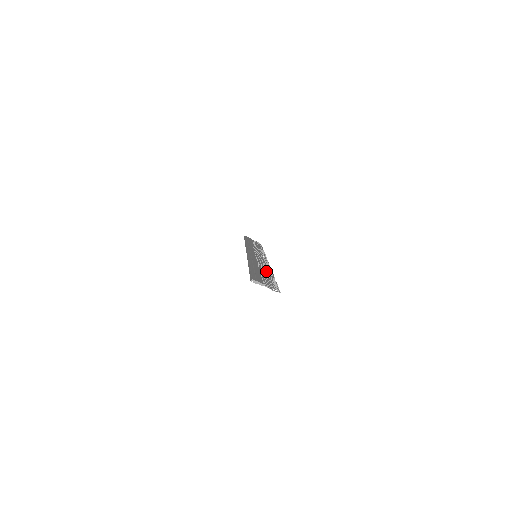
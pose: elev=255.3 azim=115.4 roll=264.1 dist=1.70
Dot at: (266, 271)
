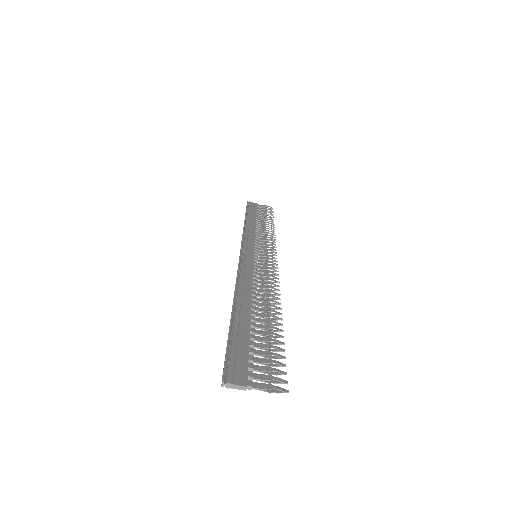
Dot at: (266, 307)
